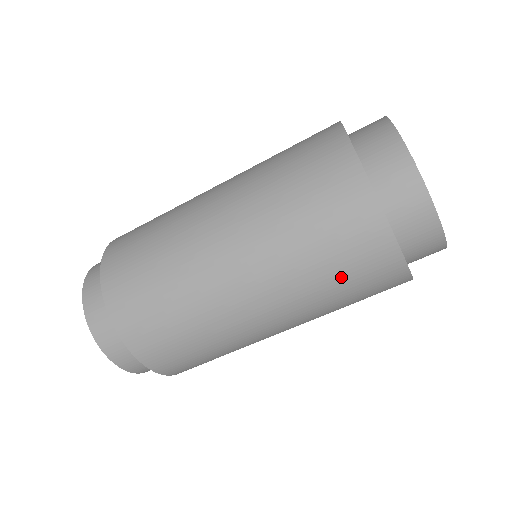
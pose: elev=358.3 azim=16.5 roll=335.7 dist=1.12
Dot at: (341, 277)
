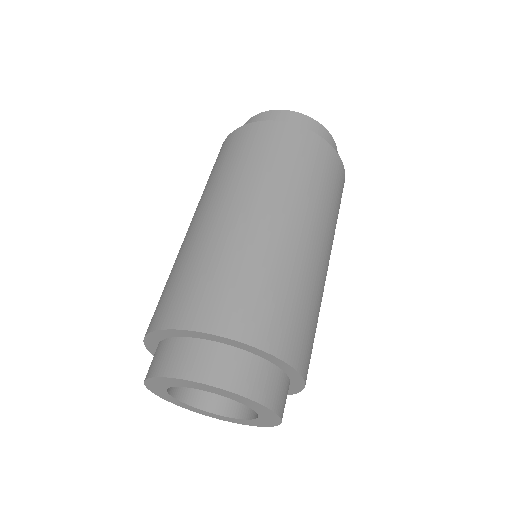
Dot at: (328, 185)
